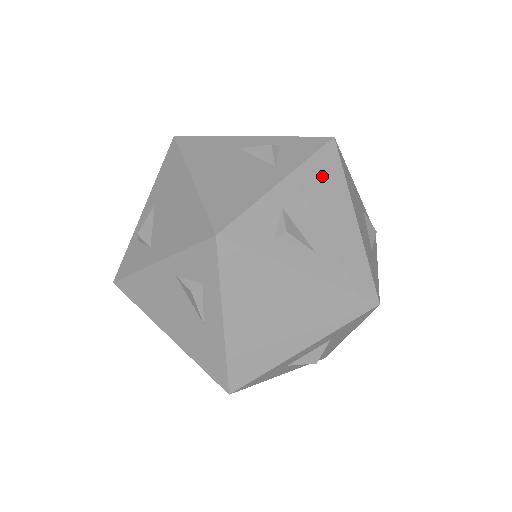
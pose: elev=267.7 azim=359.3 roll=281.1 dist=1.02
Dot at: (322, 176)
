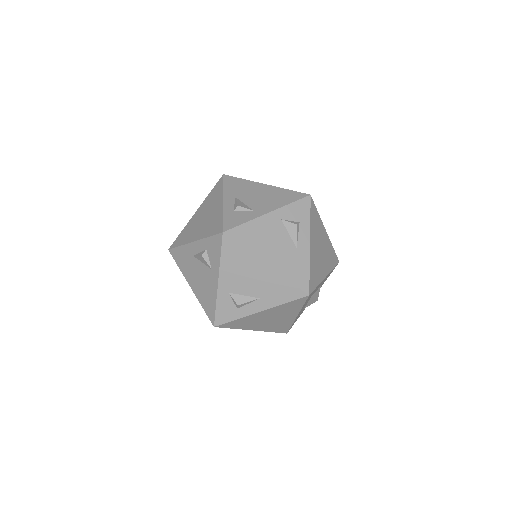
Dot at: occluded
